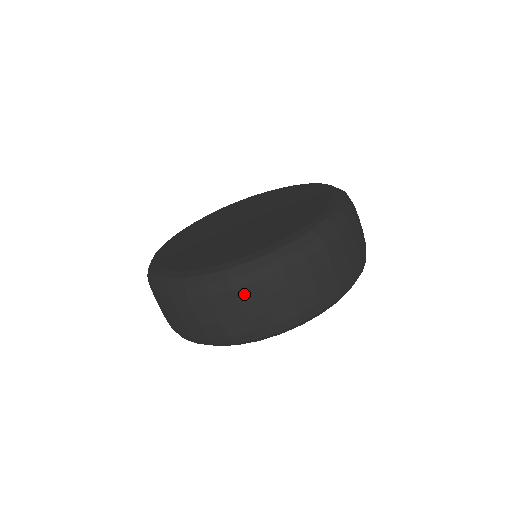
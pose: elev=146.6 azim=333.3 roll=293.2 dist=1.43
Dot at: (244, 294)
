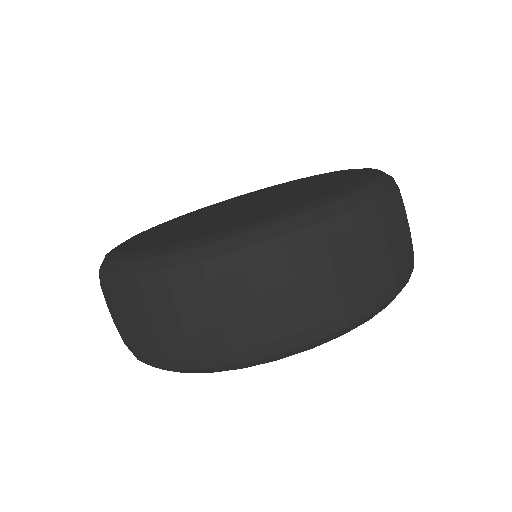
Dot at: (153, 300)
